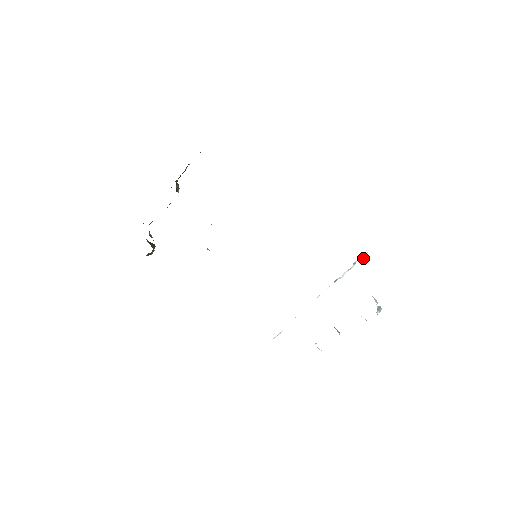
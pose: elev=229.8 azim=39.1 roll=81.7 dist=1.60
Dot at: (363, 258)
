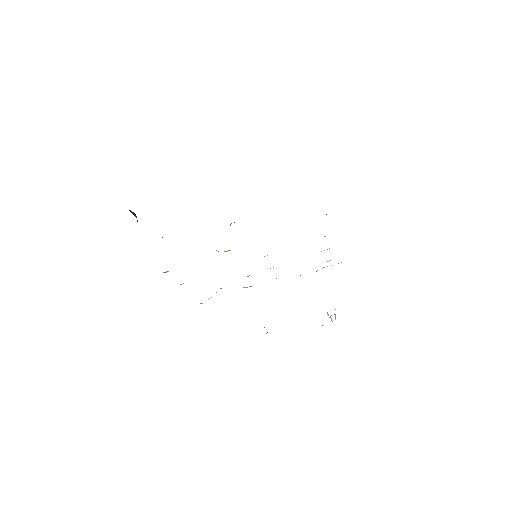
Dot at: occluded
